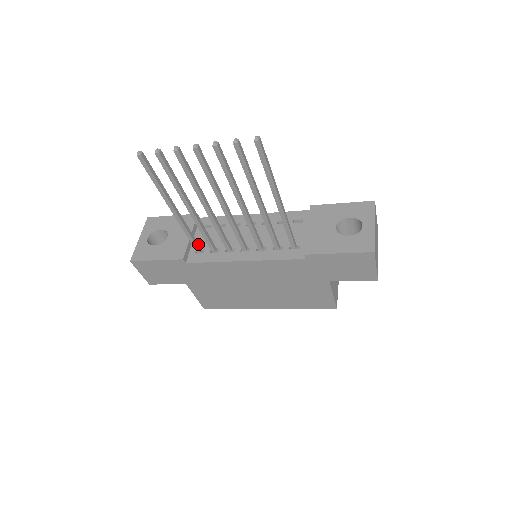
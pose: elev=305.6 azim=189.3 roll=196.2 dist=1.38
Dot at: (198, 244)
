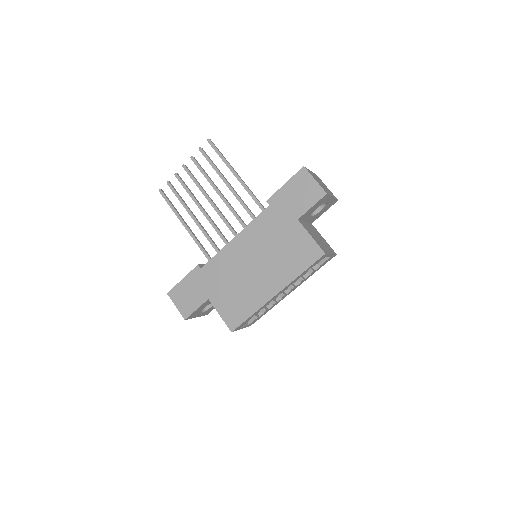
Dot at: (209, 256)
